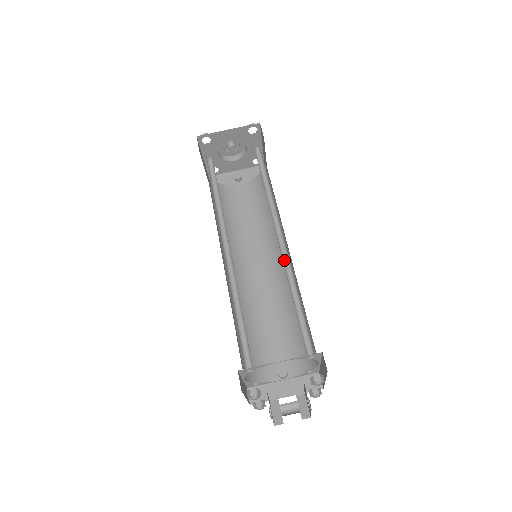
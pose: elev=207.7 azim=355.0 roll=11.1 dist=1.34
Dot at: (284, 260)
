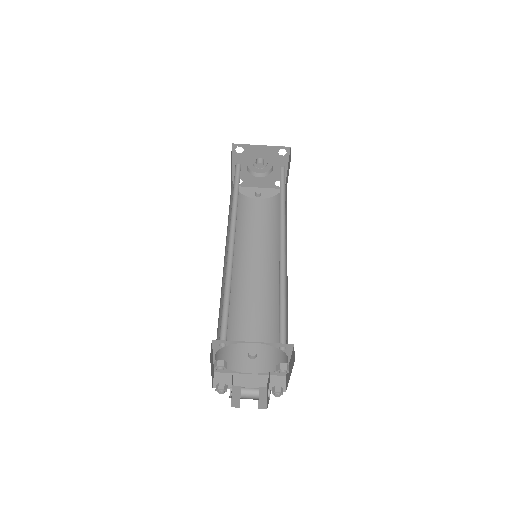
Dot at: (281, 262)
